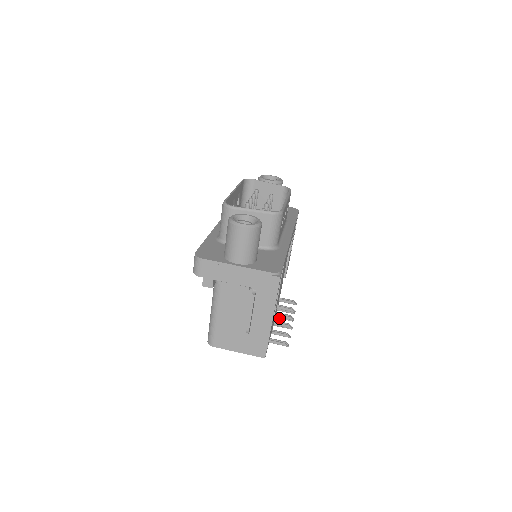
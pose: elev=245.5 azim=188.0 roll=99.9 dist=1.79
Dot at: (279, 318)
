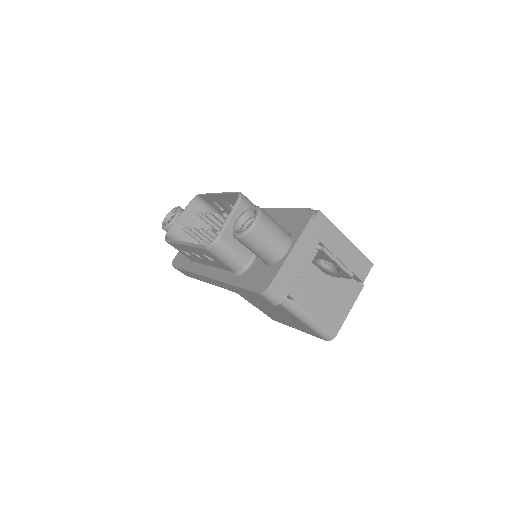
Dot at: occluded
